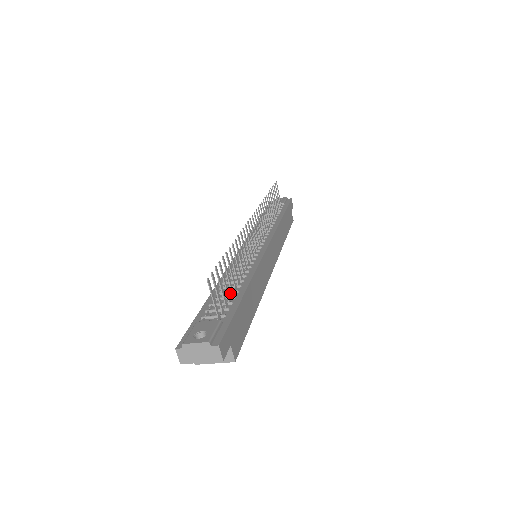
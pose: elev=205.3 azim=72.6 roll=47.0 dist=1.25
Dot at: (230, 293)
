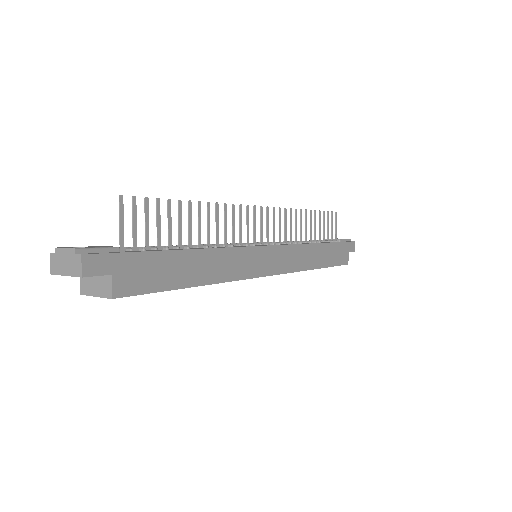
Dot at: (170, 248)
